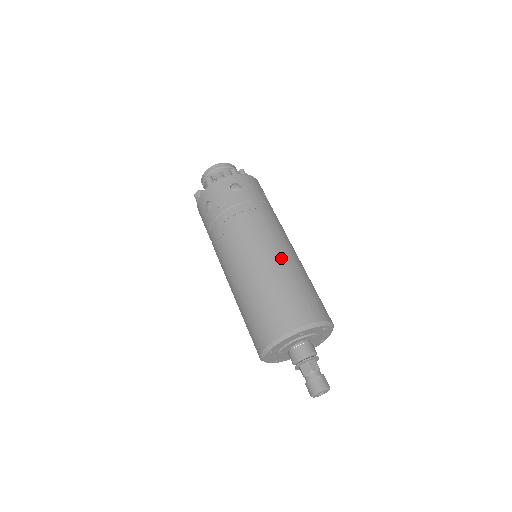
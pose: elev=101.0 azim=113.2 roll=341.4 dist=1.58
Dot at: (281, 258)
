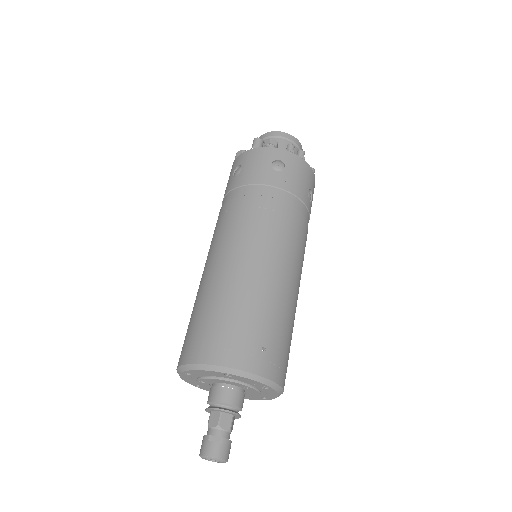
Dot at: (270, 273)
